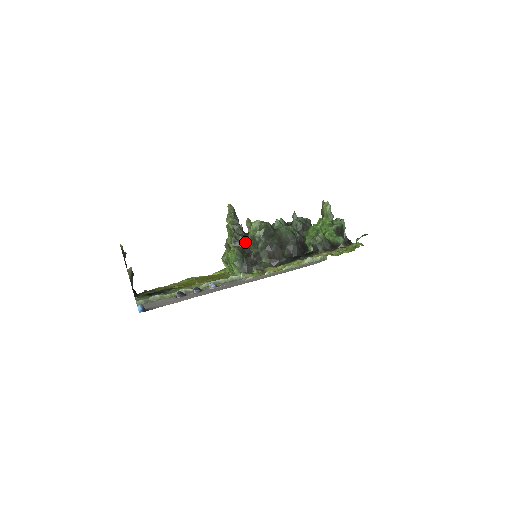
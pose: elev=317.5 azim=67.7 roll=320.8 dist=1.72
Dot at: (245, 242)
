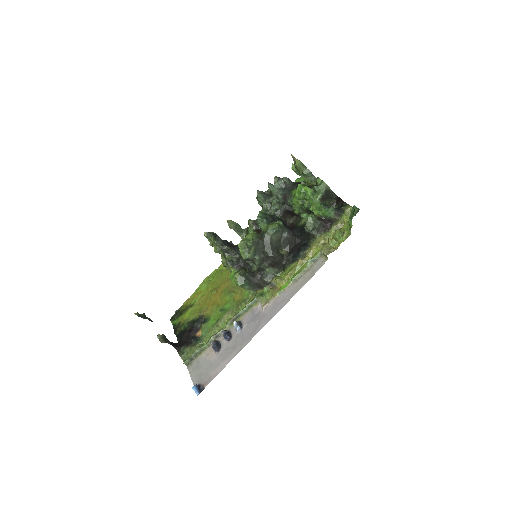
Dot at: (240, 259)
